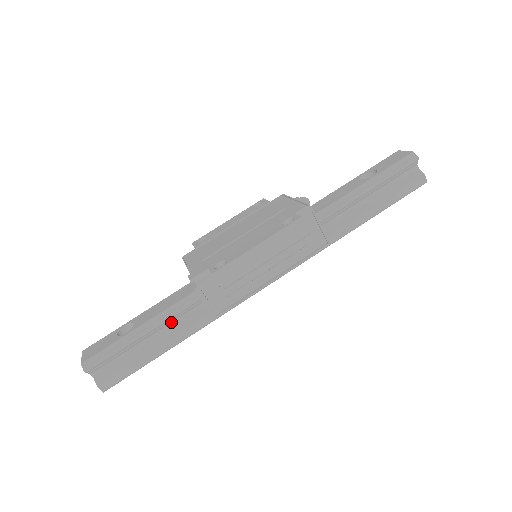
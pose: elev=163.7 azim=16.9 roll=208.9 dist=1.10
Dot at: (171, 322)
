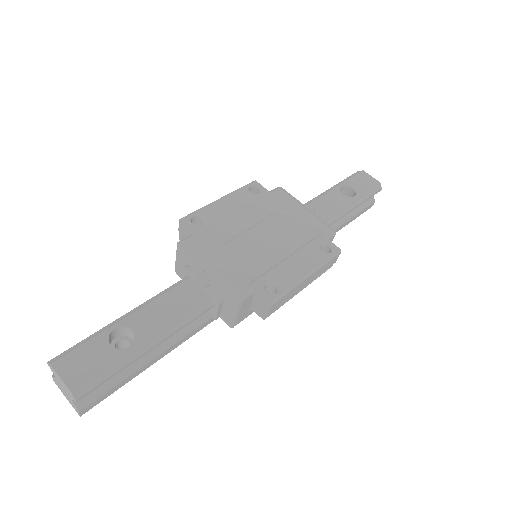
Dot at: occluded
